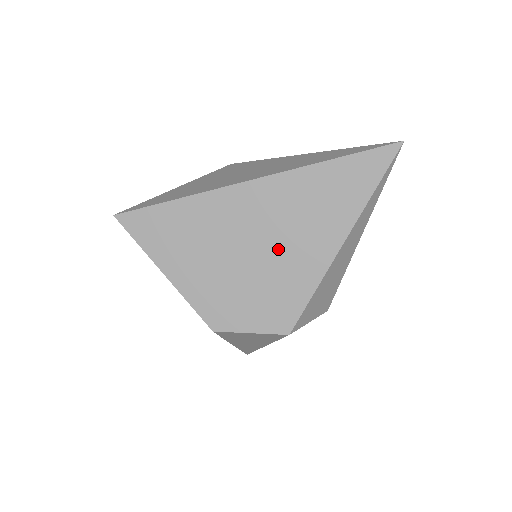
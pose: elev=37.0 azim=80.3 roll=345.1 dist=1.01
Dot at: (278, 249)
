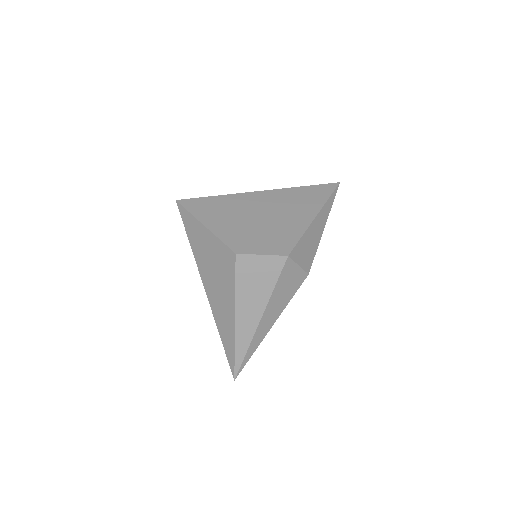
Dot at: (278, 217)
